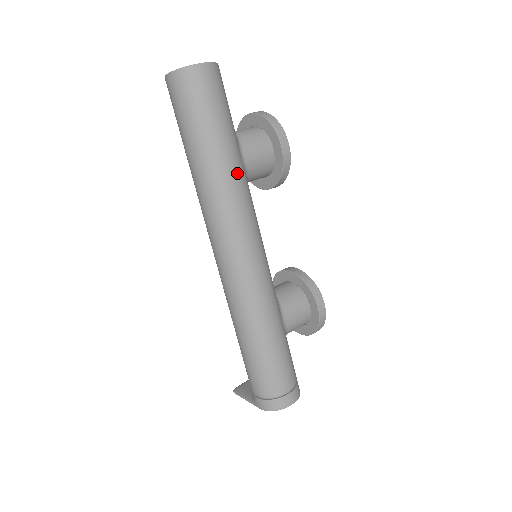
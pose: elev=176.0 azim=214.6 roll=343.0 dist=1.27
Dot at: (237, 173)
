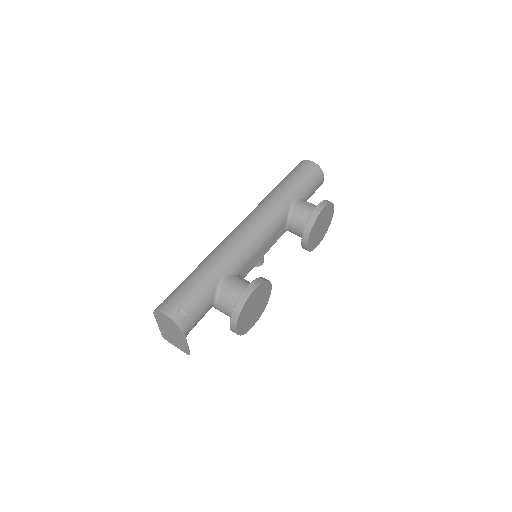
Dot at: (281, 198)
